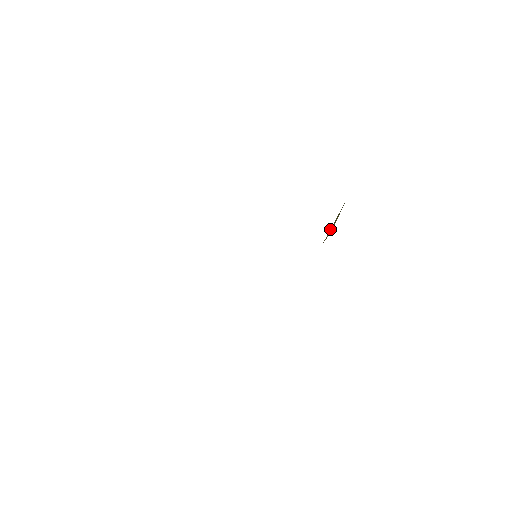
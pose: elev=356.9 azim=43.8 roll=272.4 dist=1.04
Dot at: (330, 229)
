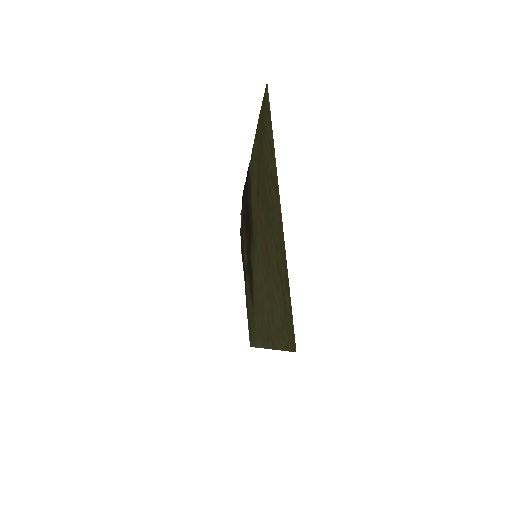
Dot at: (245, 254)
